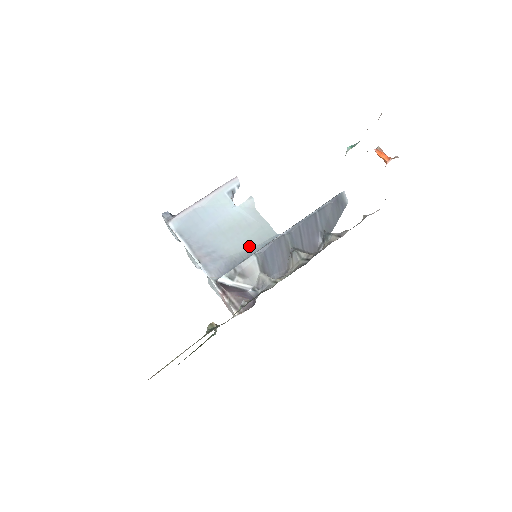
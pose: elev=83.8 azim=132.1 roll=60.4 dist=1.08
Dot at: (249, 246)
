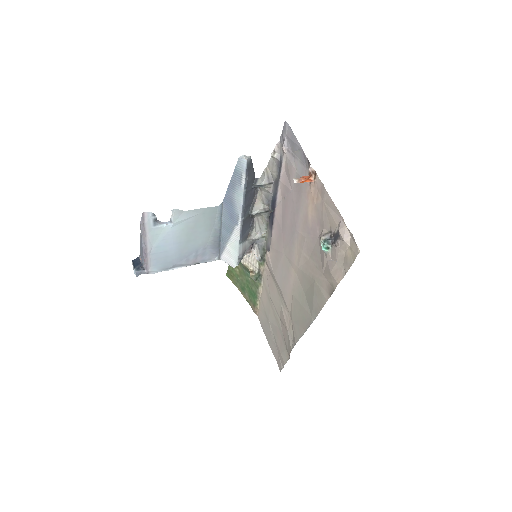
Dot at: (211, 228)
